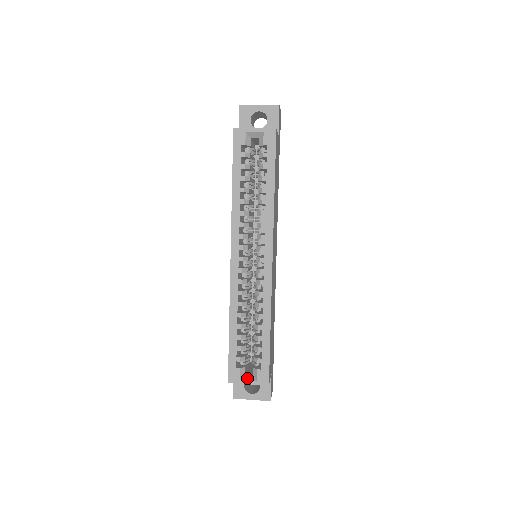
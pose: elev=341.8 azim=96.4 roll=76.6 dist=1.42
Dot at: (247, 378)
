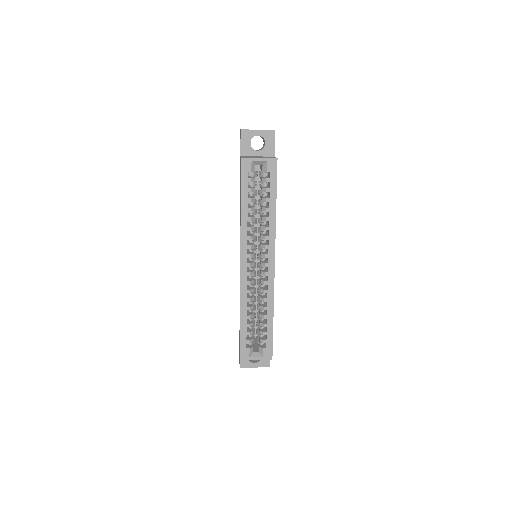
Dot at: (255, 355)
